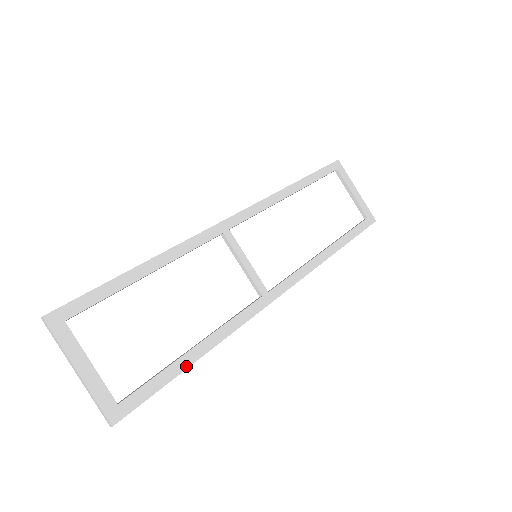
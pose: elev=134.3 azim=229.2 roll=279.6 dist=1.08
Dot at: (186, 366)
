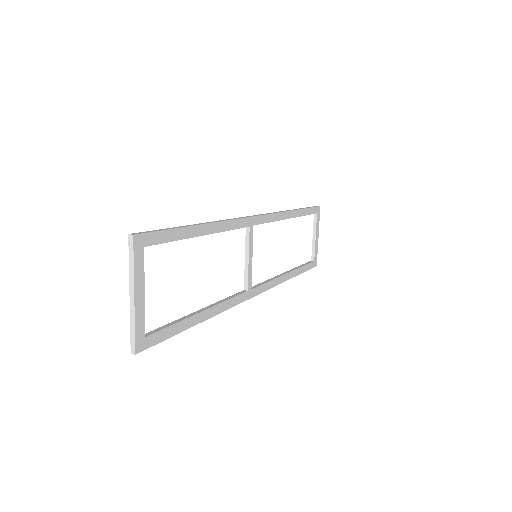
Dot at: (191, 325)
